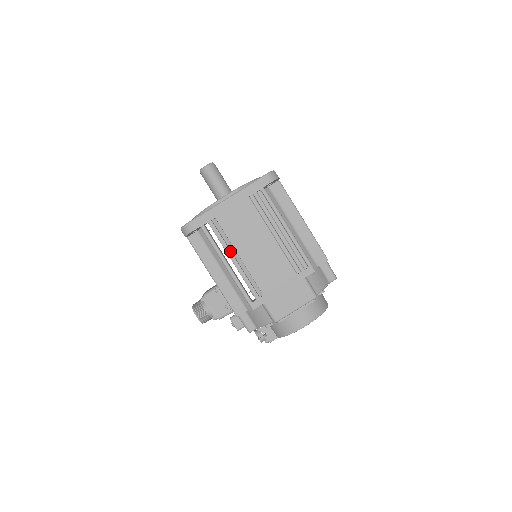
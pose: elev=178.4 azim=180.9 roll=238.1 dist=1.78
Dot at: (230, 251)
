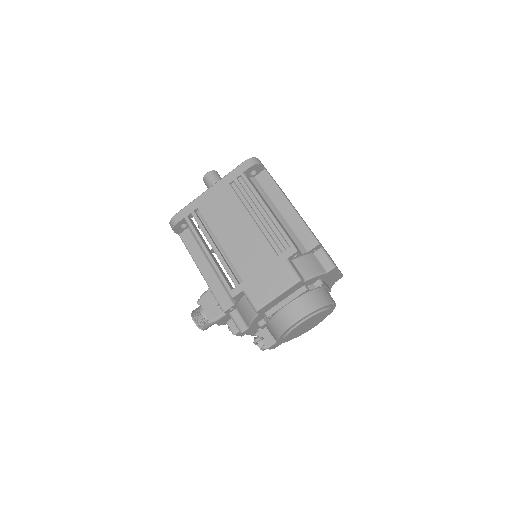
Dot at: (210, 238)
